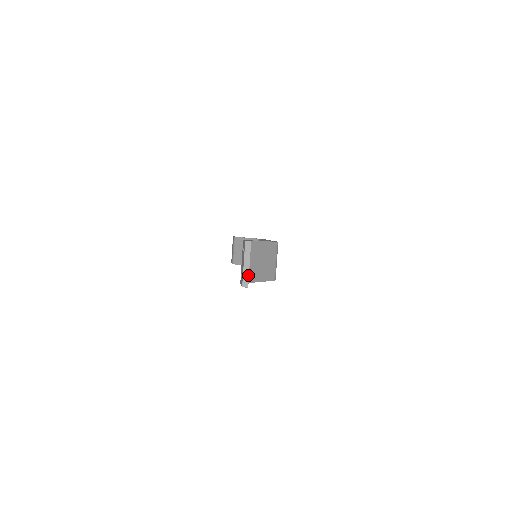
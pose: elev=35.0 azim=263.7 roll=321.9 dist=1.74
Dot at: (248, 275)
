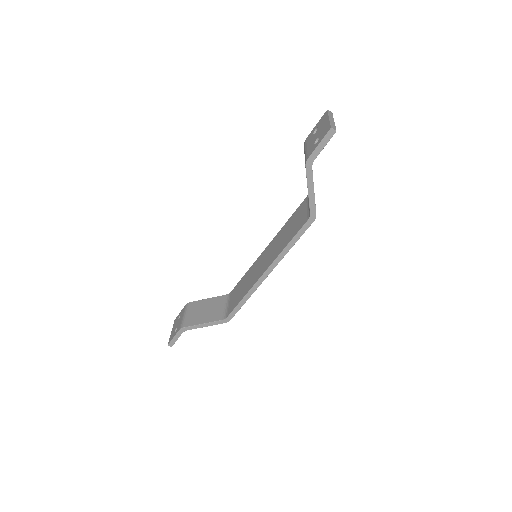
Dot at: occluded
